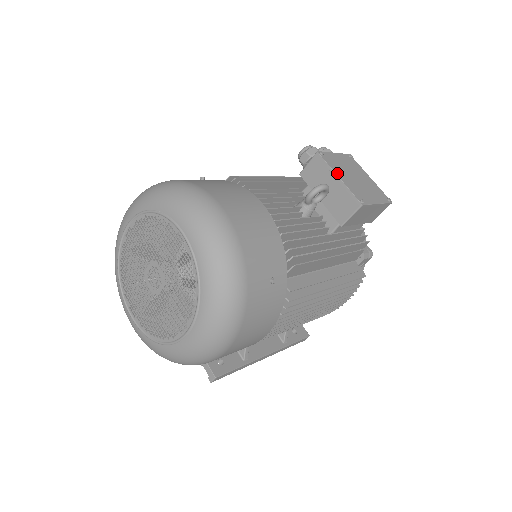
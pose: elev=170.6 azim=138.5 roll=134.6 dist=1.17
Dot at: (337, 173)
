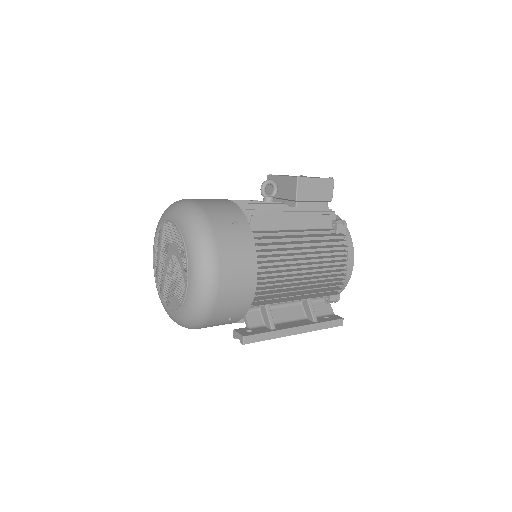
Dot at: (281, 176)
